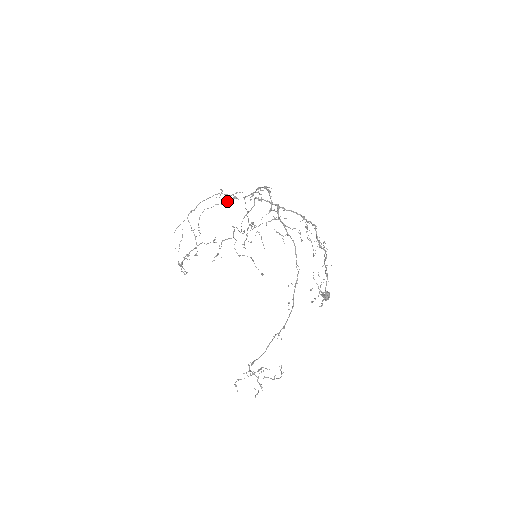
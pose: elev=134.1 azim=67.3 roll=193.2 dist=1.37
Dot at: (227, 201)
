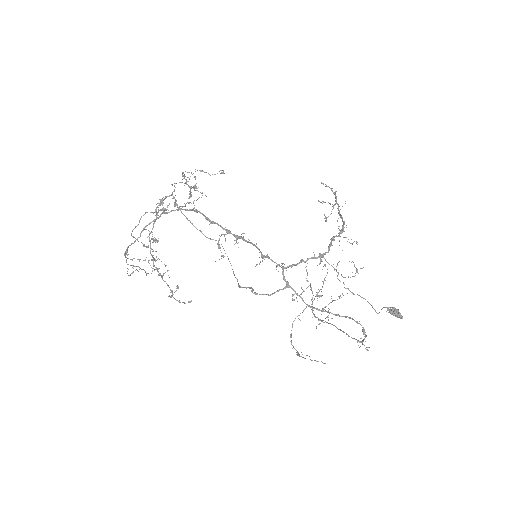
Dot at: occluded
